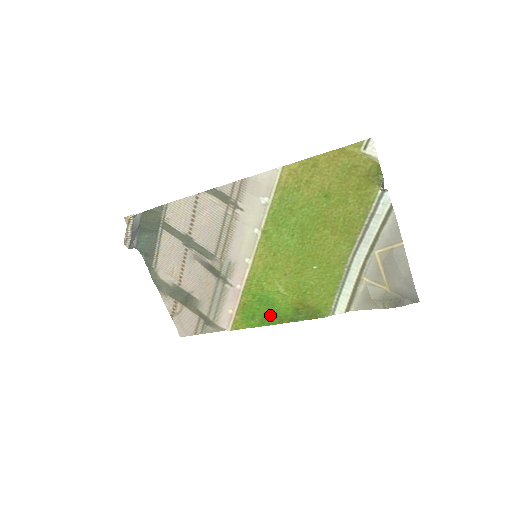
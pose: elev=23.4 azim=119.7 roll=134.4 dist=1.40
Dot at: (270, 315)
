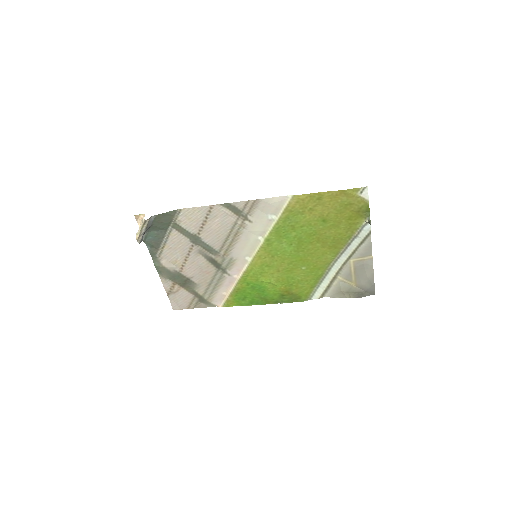
Dot at: (259, 298)
